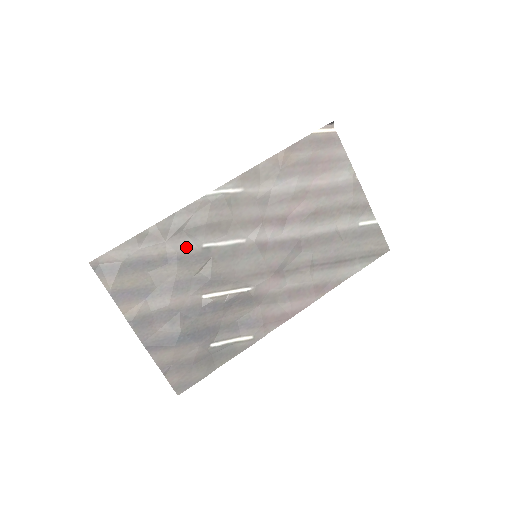
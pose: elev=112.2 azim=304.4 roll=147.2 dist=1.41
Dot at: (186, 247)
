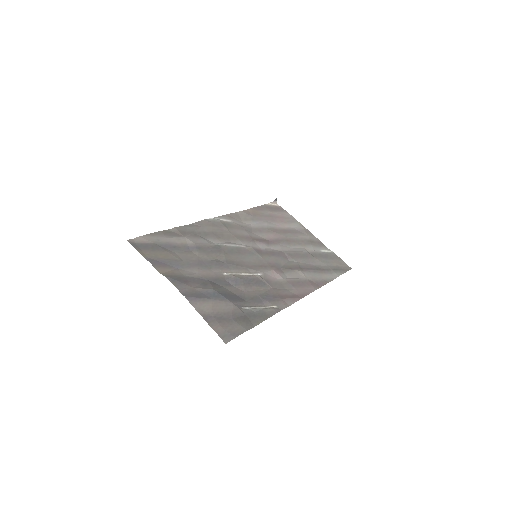
Dot at: (201, 242)
